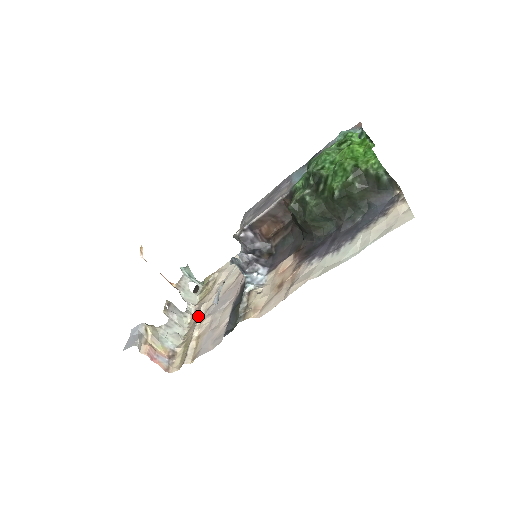
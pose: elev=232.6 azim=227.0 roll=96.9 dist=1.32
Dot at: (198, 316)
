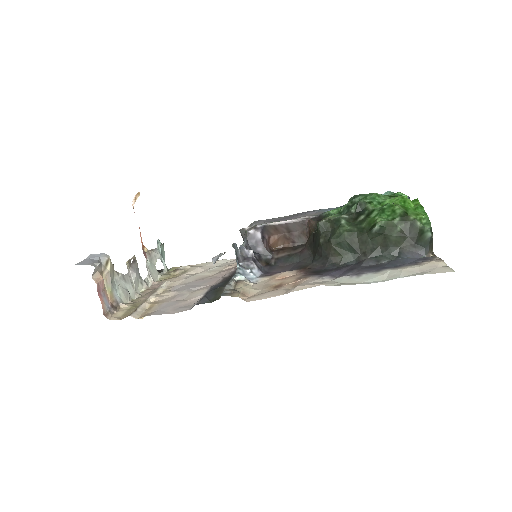
Dot at: (158, 288)
